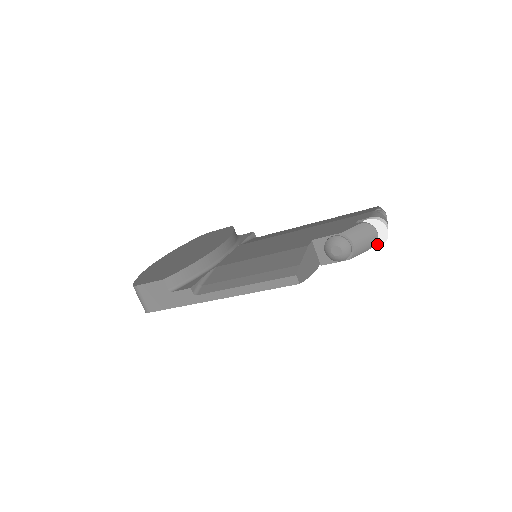
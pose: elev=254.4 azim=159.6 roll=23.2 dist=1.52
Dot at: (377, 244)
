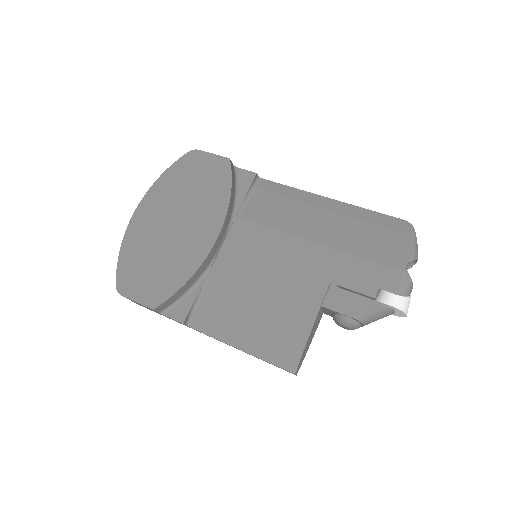
Dot at: occluded
